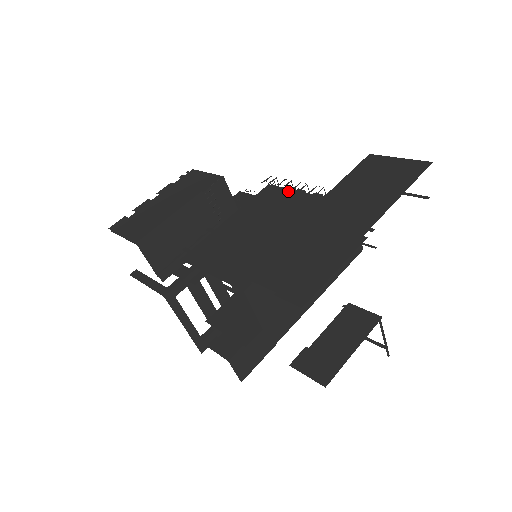
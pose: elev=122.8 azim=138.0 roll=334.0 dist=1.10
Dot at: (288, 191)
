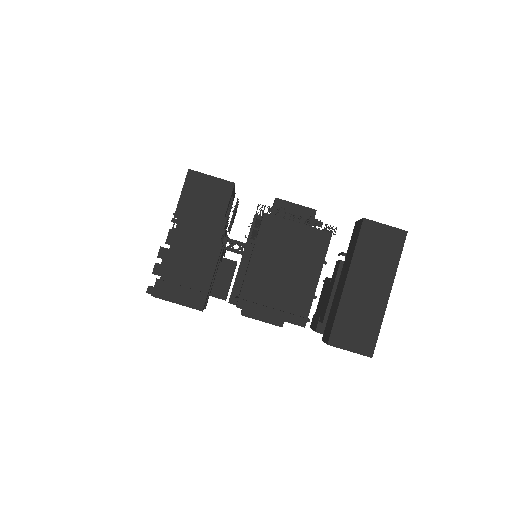
Dot at: (287, 223)
